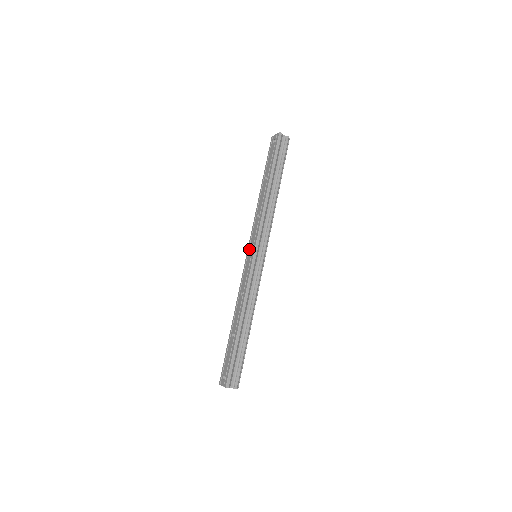
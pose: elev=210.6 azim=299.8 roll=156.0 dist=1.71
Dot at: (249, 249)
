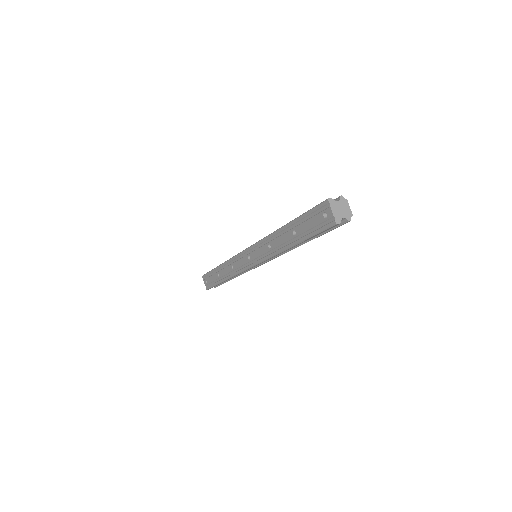
Dot at: (250, 251)
